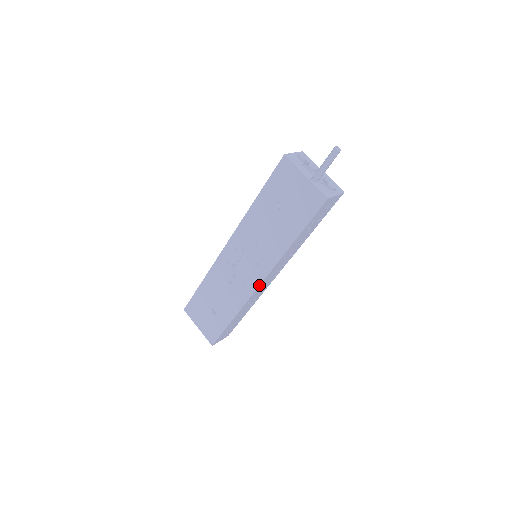
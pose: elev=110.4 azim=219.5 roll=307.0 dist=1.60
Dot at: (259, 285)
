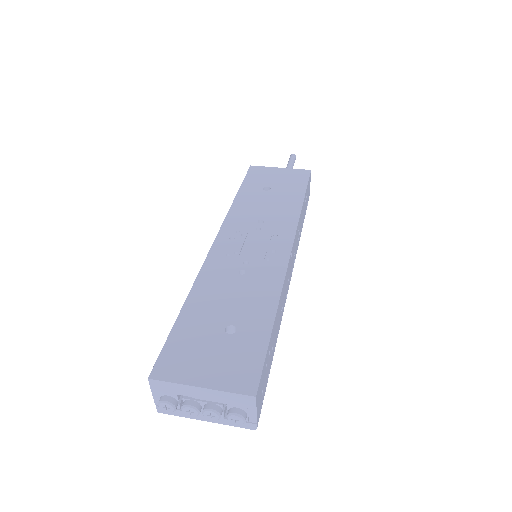
Dot at: (290, 250)
